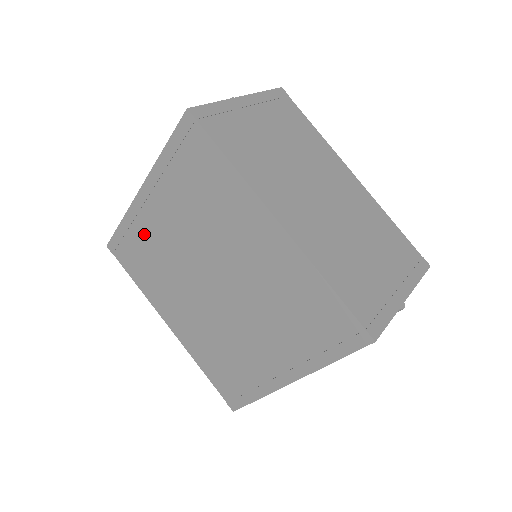
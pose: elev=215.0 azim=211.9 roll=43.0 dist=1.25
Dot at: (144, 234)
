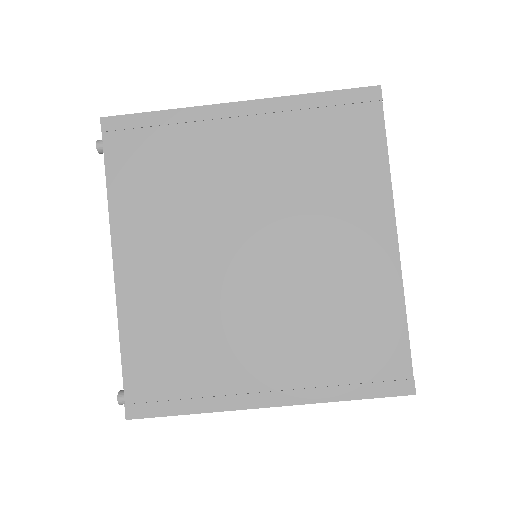
Dot at: (193, 145)
